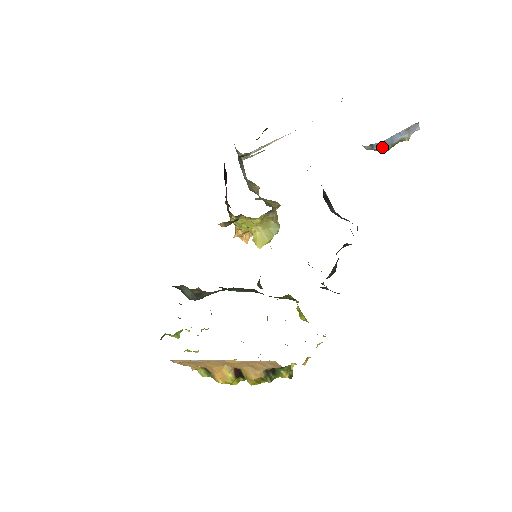
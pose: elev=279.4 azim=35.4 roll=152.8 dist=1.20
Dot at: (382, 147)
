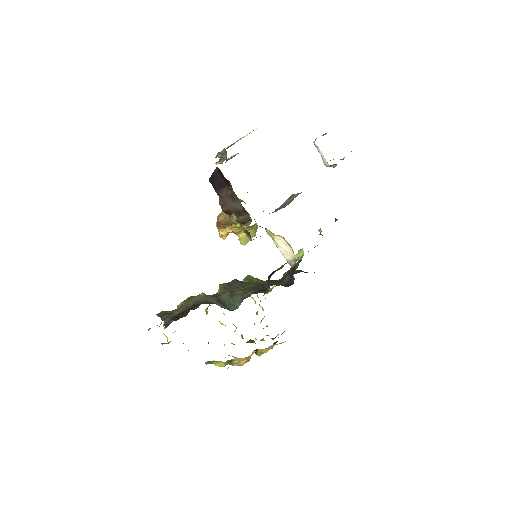
Dot at: (335, 165)
